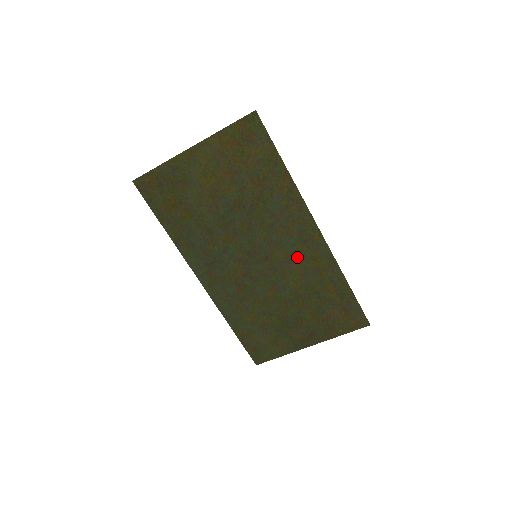
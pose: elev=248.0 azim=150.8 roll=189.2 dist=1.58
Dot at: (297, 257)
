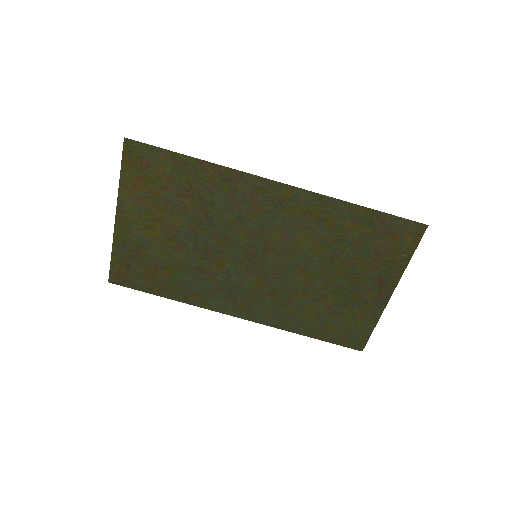
Dot at: (290, 225)
